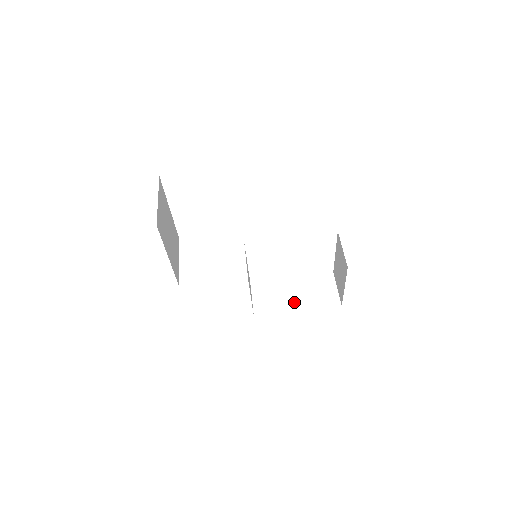
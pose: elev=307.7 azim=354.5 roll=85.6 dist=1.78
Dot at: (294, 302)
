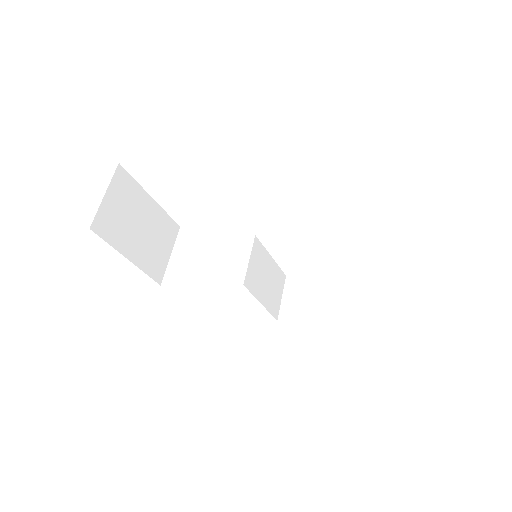
Dot at: (328, 310)
